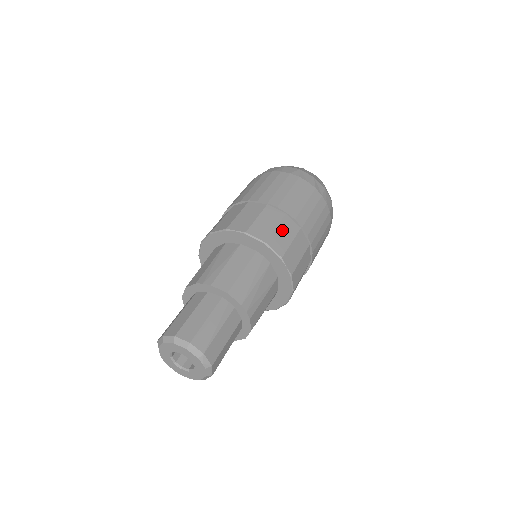
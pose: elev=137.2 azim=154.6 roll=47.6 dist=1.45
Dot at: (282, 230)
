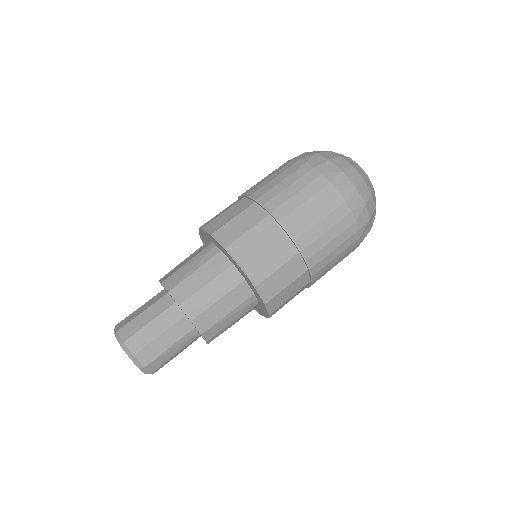
Dot at: (291, 288)
